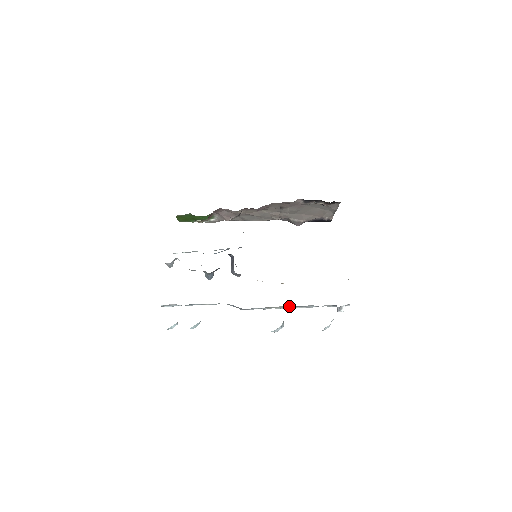
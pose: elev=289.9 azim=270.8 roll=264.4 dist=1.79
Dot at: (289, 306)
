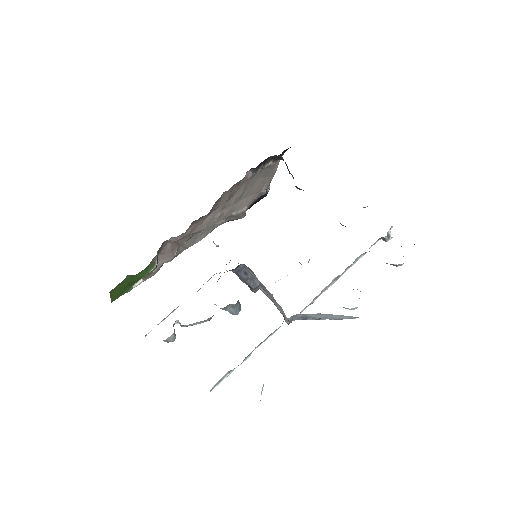
Dot at: (337, 276)
